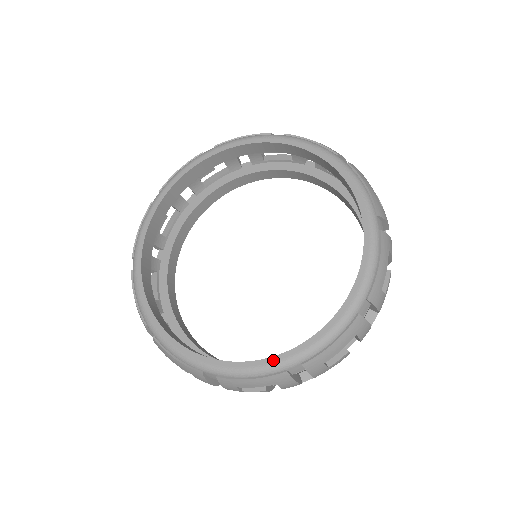
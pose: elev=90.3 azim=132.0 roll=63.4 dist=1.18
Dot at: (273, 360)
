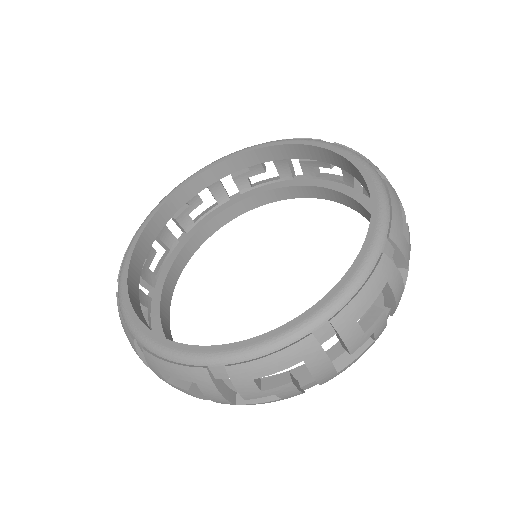
Dot at: (198, 349)
